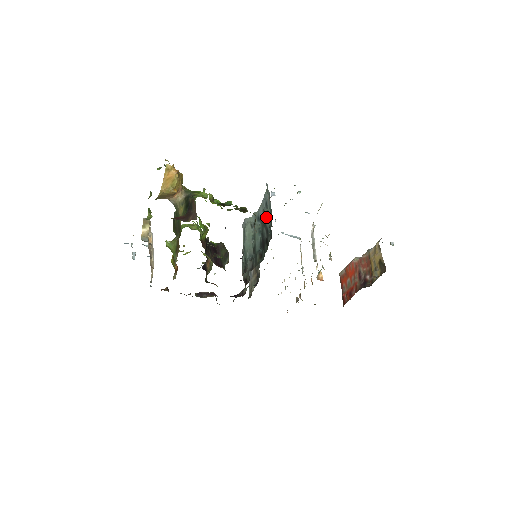
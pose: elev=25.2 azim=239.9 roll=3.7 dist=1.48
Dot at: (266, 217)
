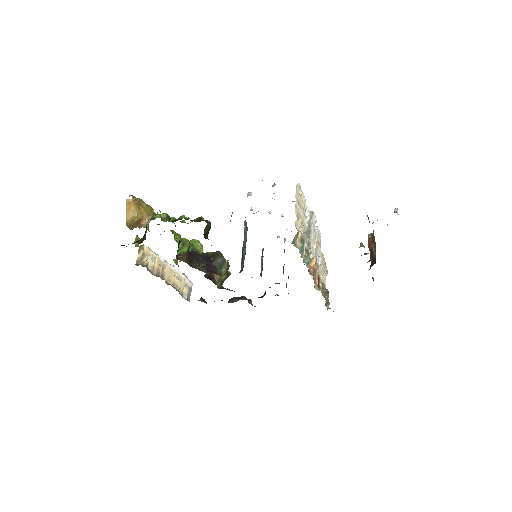
Dot at: (230, 220)
